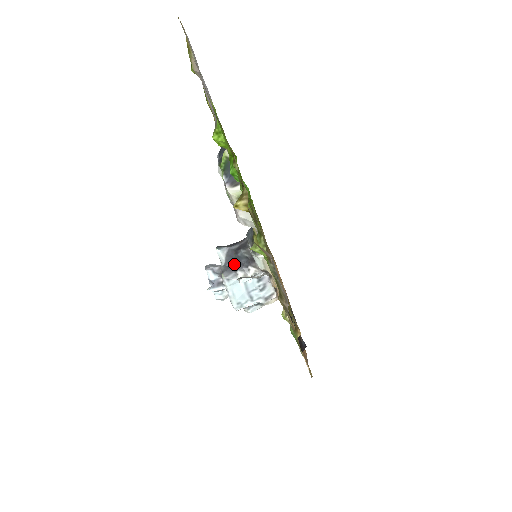
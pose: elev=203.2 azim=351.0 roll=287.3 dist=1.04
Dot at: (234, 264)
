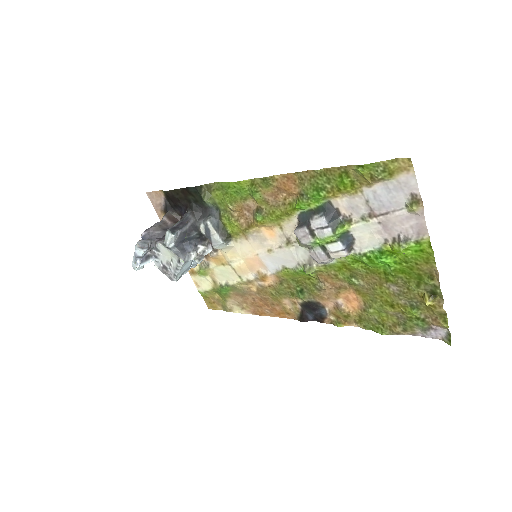
Dot at: (182, 244)
